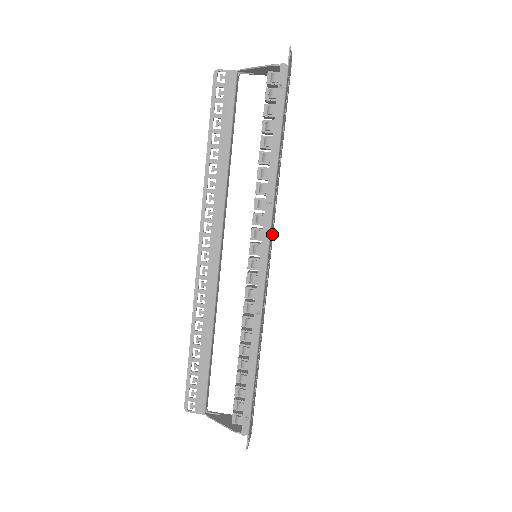
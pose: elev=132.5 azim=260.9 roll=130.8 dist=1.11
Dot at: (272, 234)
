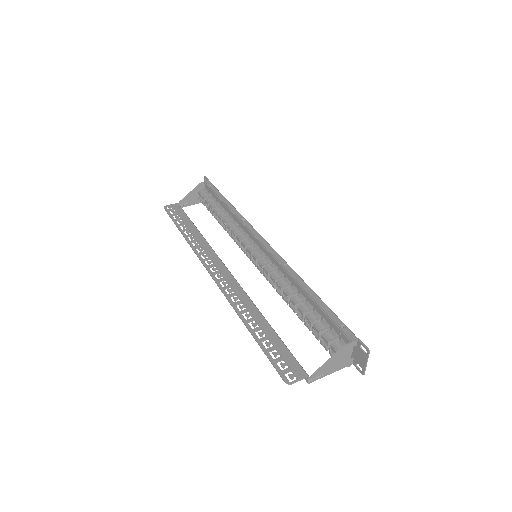
Dot at: occluded
